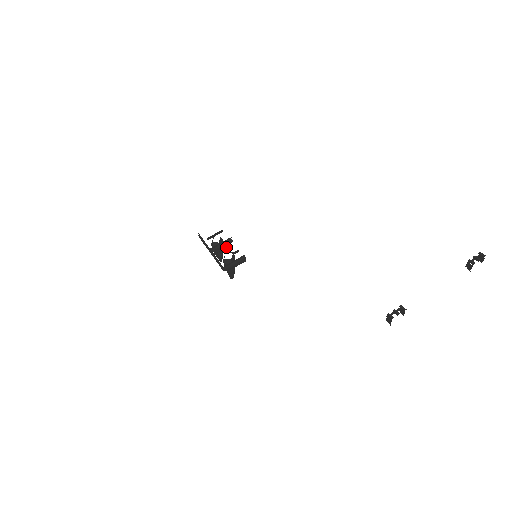
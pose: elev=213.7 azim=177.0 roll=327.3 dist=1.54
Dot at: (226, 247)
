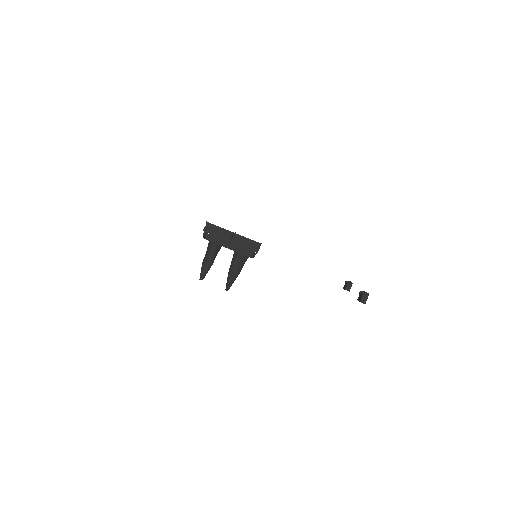
Dot at: occluded
